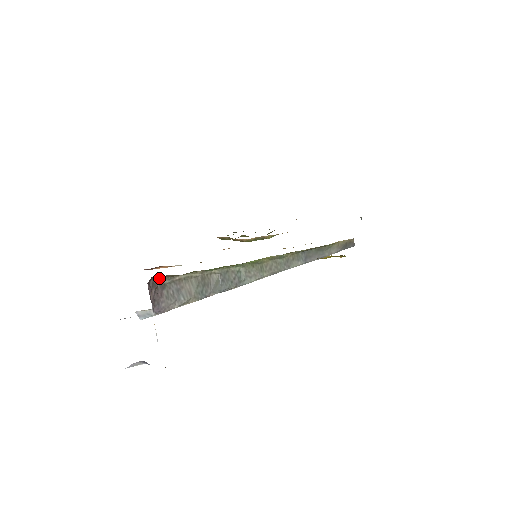
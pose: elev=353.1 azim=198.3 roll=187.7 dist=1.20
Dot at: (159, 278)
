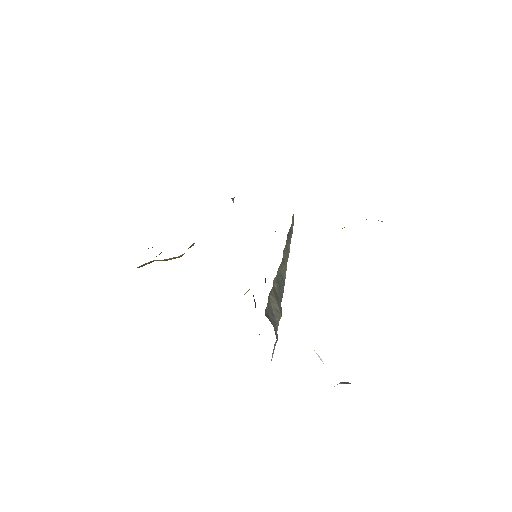
Dot at: (265, 309)
